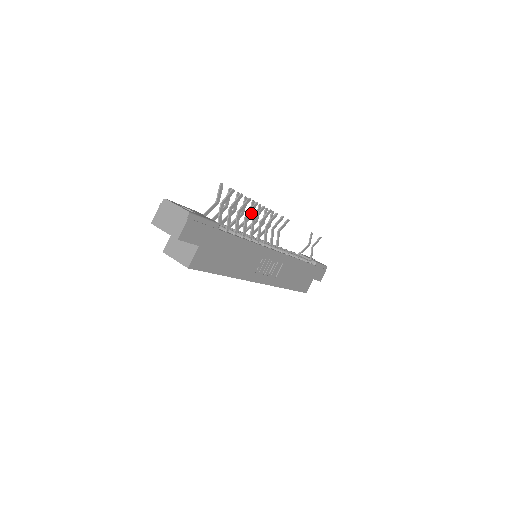
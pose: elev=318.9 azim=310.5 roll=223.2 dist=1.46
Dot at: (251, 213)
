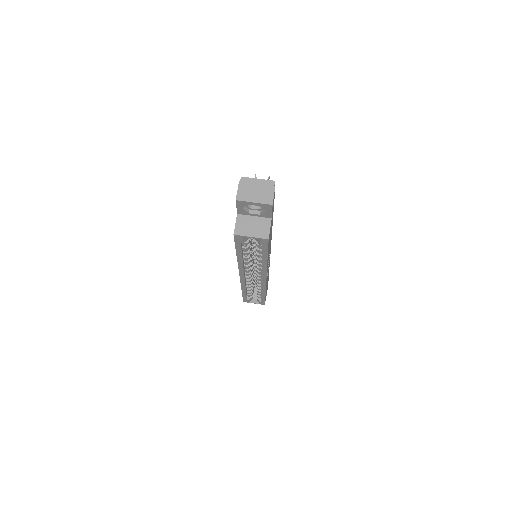
Dot at: occluded
